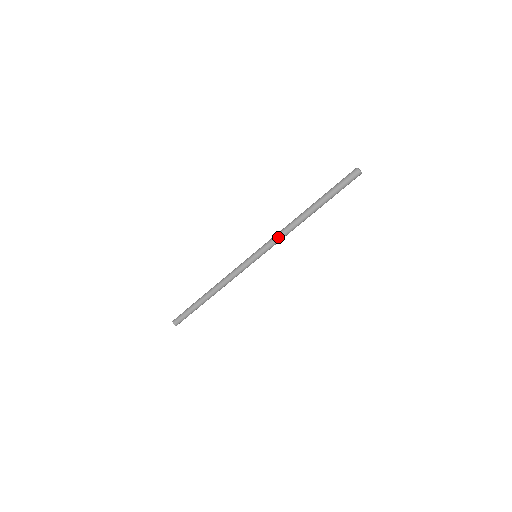
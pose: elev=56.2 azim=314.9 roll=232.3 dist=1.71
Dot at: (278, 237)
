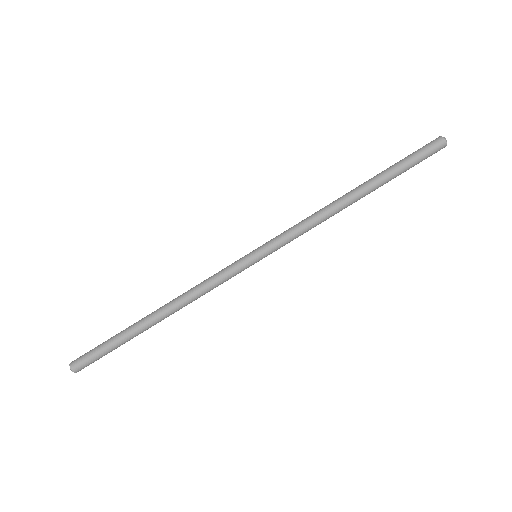
Dot at: (304, 229)
